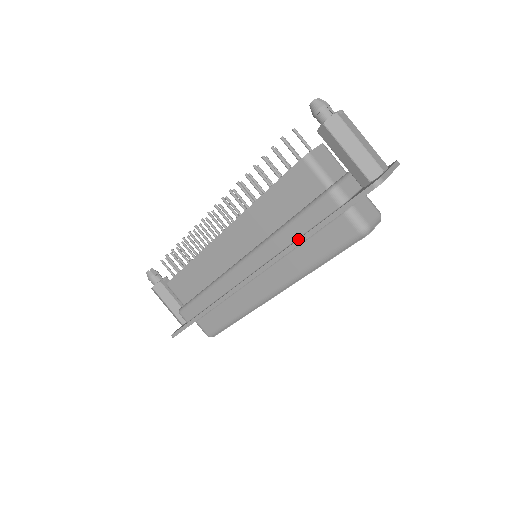
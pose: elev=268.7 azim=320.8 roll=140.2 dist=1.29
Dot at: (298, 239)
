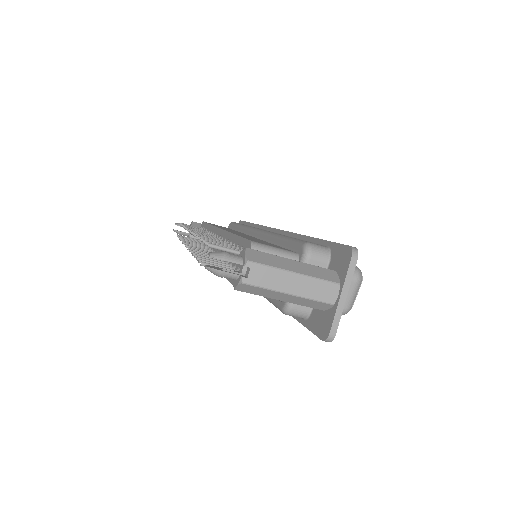
Dot at: occluded
